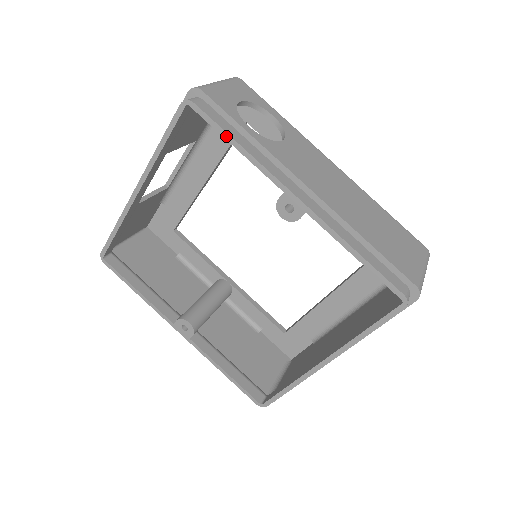
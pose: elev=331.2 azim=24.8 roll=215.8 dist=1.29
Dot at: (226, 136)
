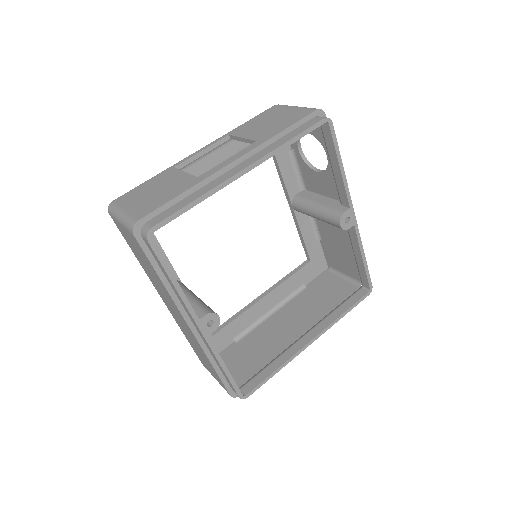
Dot at: (339, 156)
